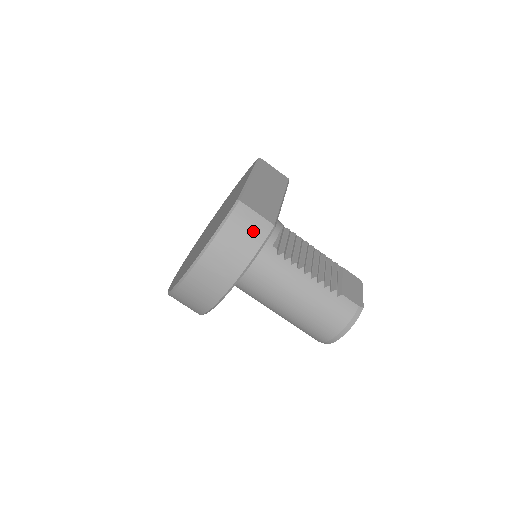
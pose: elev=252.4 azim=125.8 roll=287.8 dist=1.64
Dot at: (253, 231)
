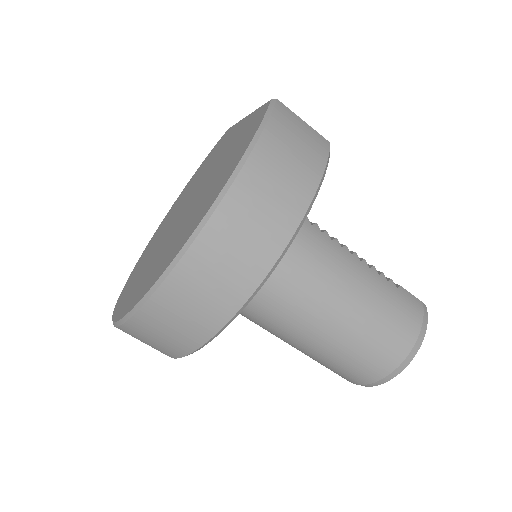
Dot at: (309, 142)
